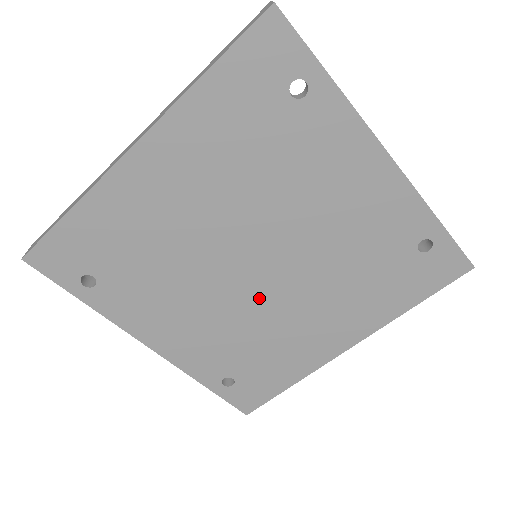
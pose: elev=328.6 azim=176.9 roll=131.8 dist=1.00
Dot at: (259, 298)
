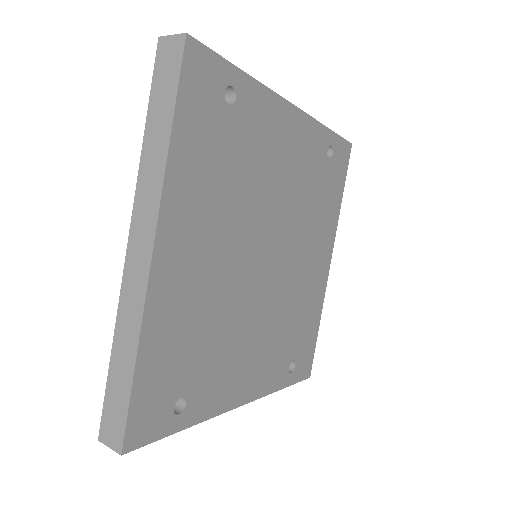
Dot at: (279, 283)
